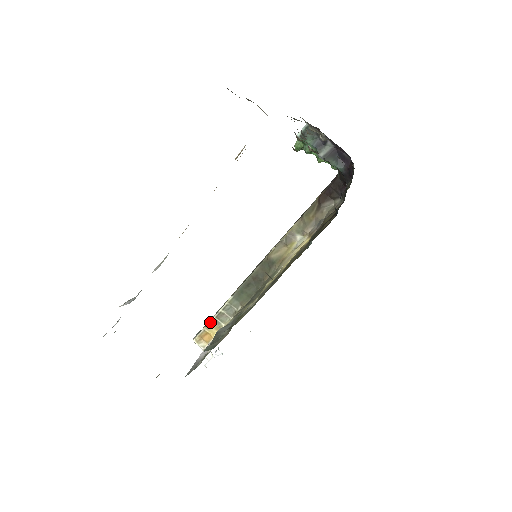
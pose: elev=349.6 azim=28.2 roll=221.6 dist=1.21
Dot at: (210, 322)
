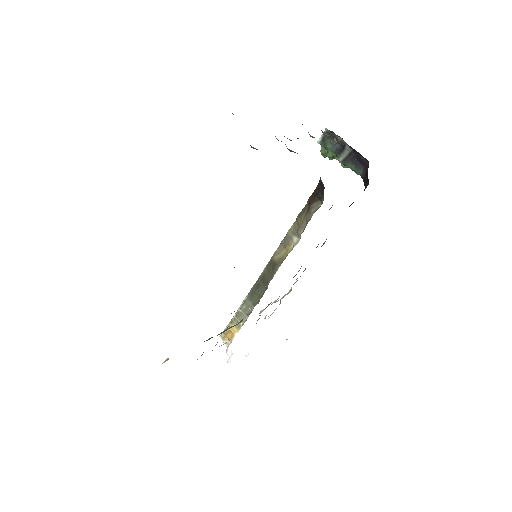
Dot at: (231, 320)
